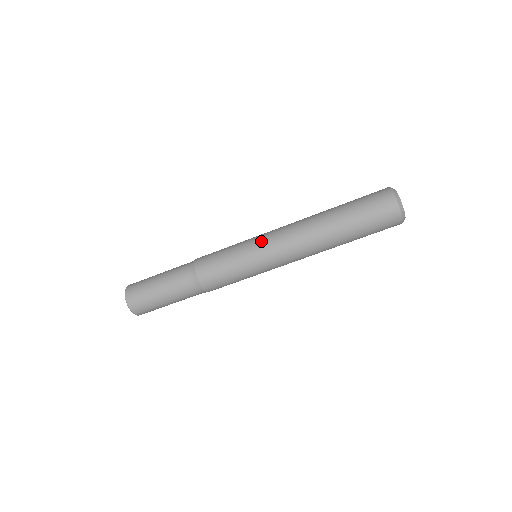
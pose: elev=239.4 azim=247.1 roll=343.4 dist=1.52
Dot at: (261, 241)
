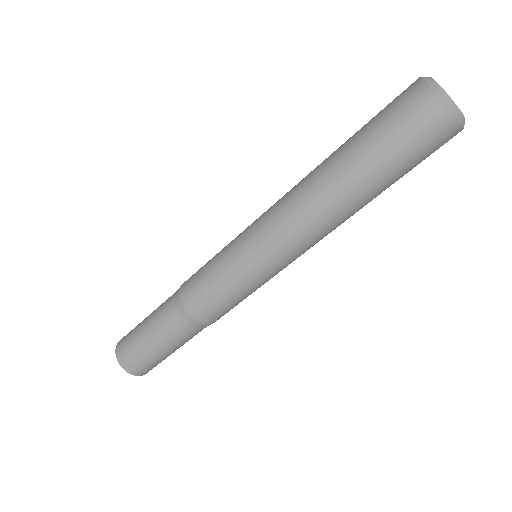
Dot at: occluded
